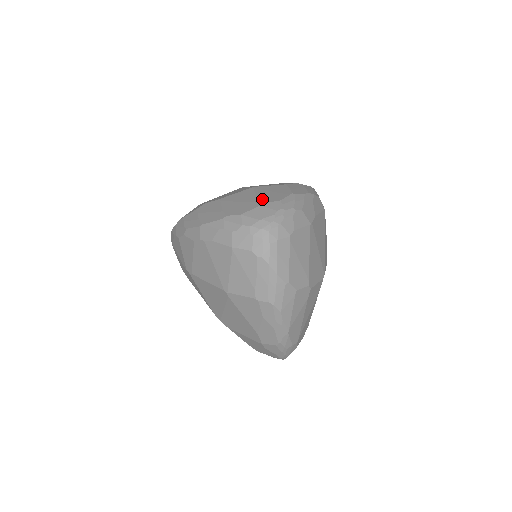
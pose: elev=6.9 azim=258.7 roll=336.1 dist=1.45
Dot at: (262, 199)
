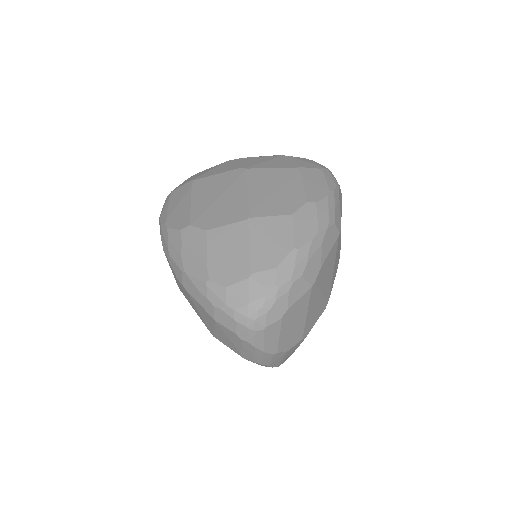
Dot at: (254, 261)
